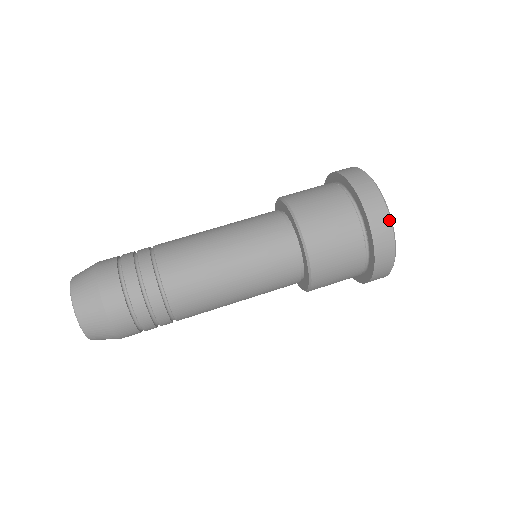
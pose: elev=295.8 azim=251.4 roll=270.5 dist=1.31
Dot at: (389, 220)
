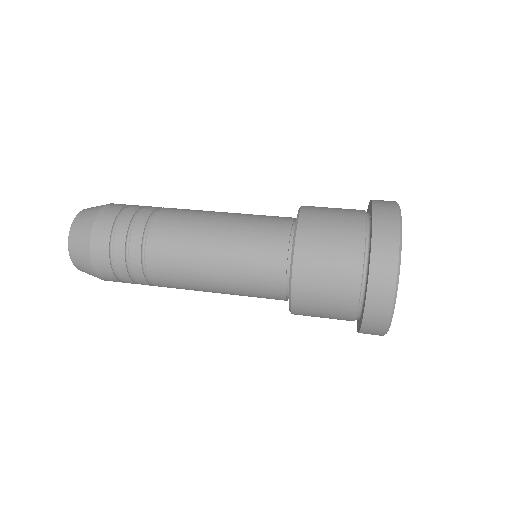
Dot at: (395, 203)
